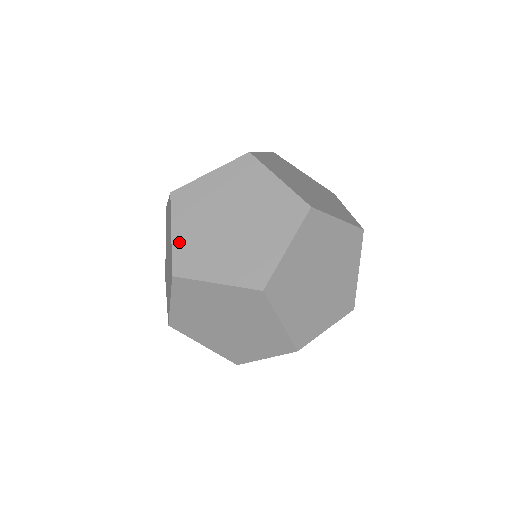
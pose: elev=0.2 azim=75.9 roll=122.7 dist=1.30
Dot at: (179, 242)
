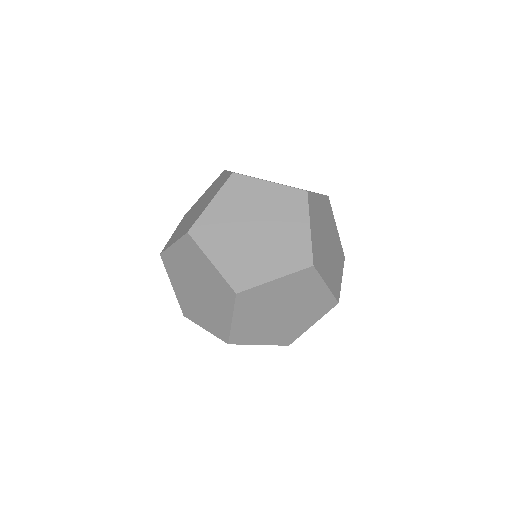
Dot at: (223, 266)
